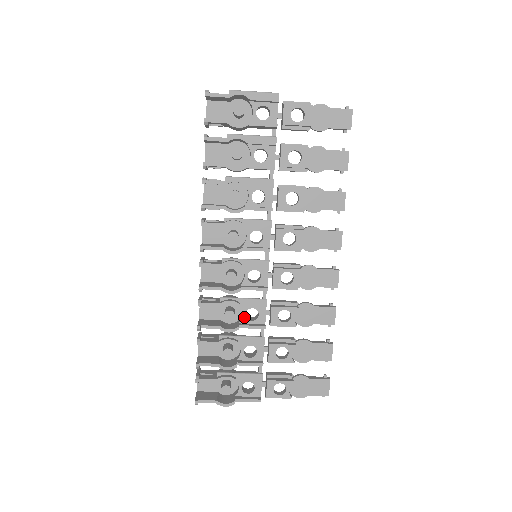
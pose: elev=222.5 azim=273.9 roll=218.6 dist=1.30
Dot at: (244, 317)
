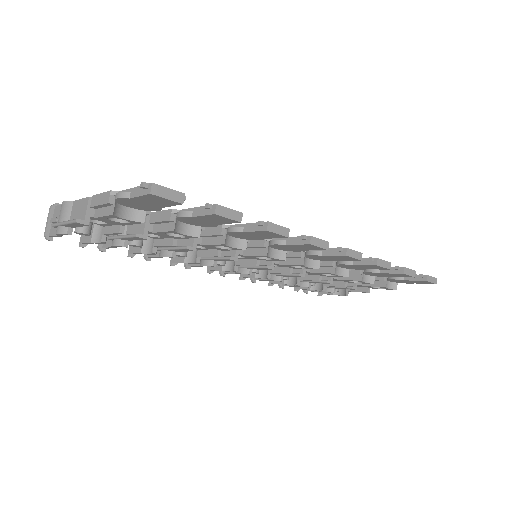
Dot at: occluded
